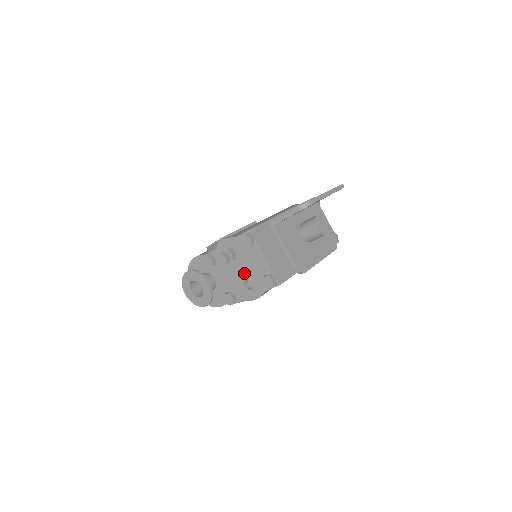
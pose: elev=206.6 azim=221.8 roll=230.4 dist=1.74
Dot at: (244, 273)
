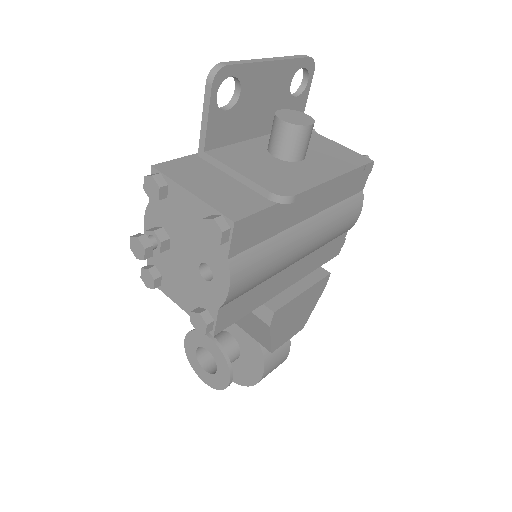
Dot at: (190, 254)
